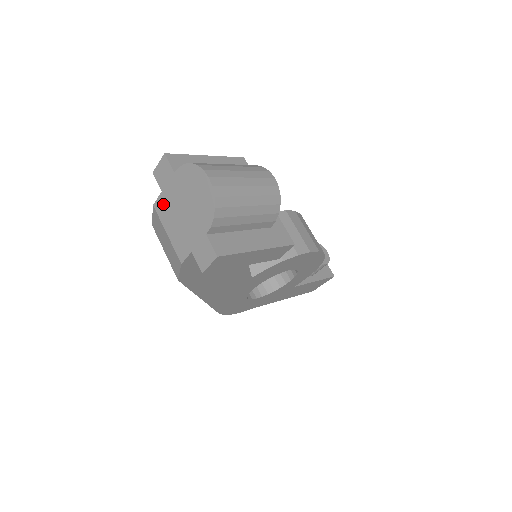
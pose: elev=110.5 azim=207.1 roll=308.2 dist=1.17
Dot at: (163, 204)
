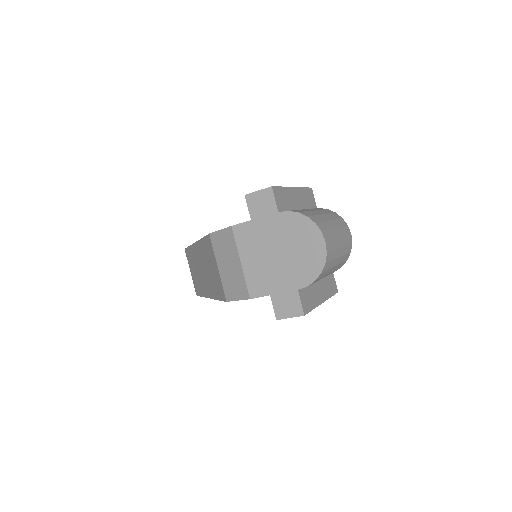
Dot at: (248, 233)
